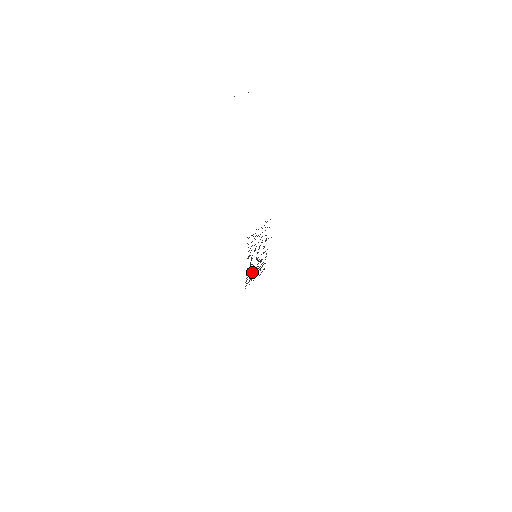
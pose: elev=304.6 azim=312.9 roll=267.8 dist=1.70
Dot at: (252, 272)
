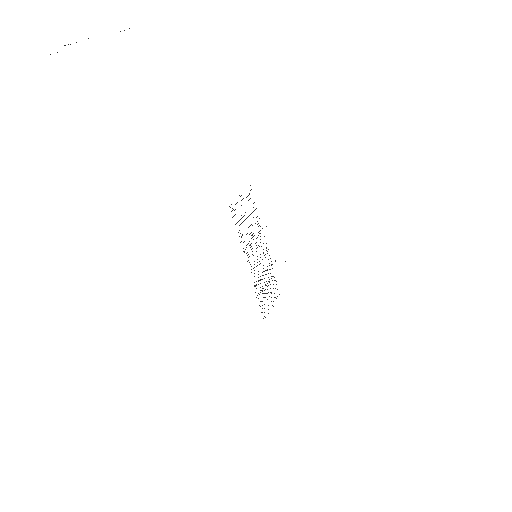
Dot at: (262, 288)
